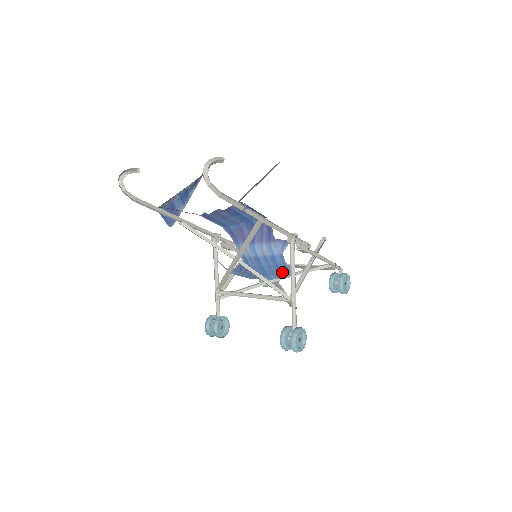
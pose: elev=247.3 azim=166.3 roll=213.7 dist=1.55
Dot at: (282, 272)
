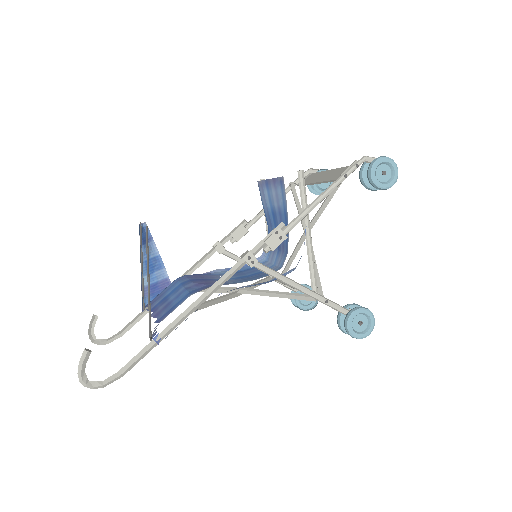
Dot at: occluded
